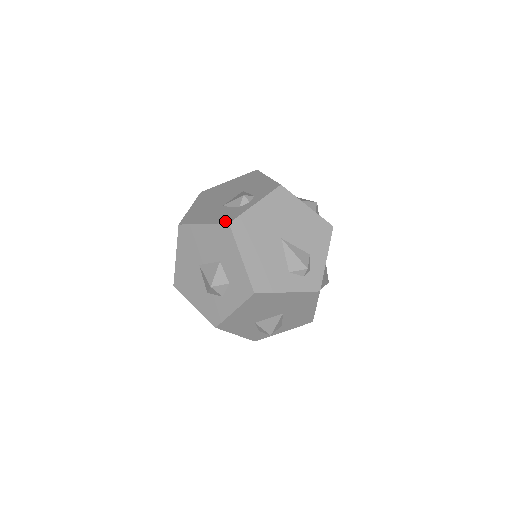
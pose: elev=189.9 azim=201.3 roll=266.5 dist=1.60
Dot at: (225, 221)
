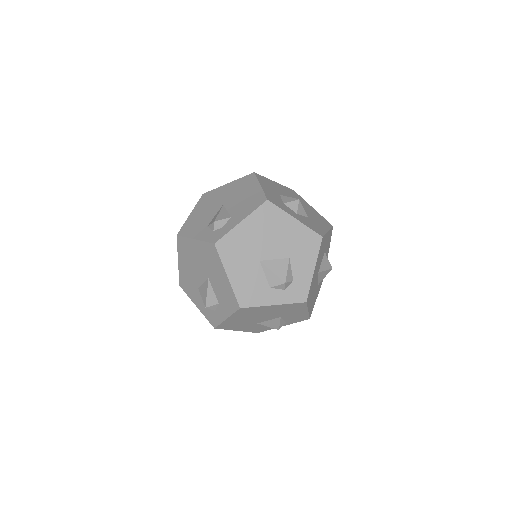
Dot at: occluded
